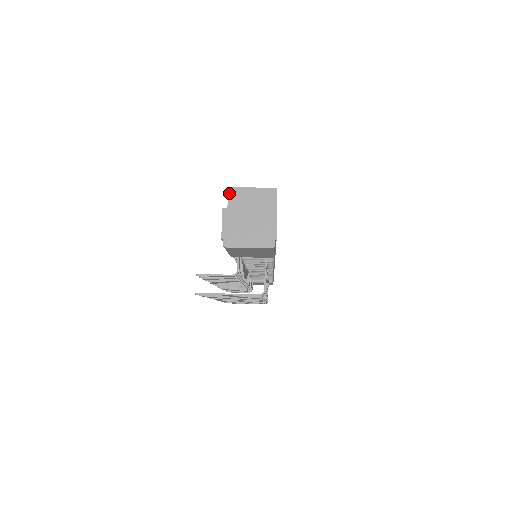
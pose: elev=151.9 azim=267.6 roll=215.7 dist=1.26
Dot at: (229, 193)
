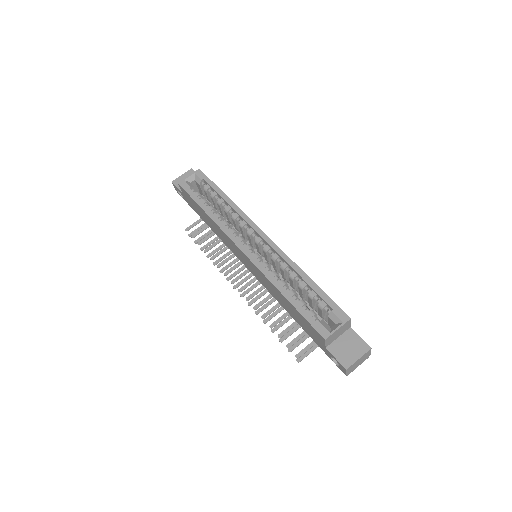
Dot at: (326, 341)
